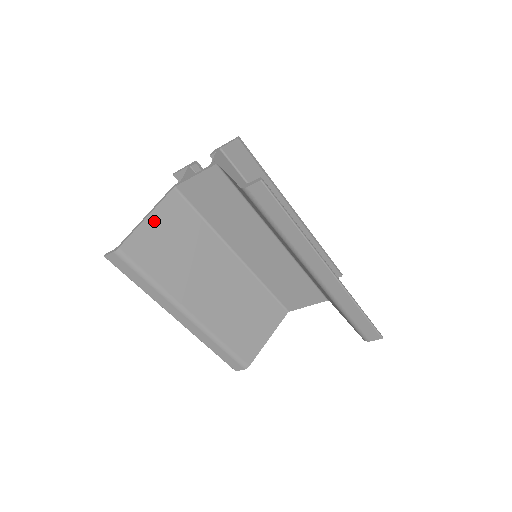
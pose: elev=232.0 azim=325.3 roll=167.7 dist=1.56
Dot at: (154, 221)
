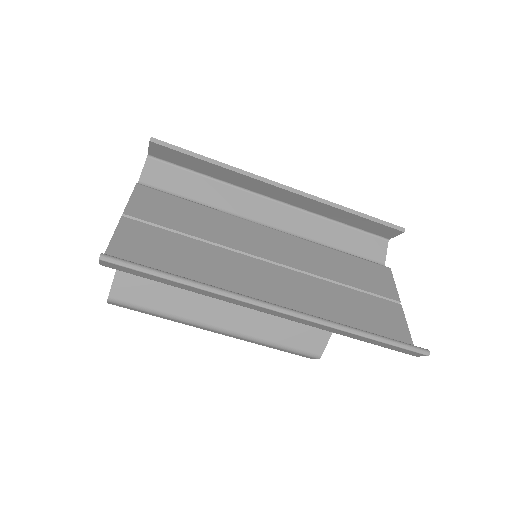
Dot at: occluded
